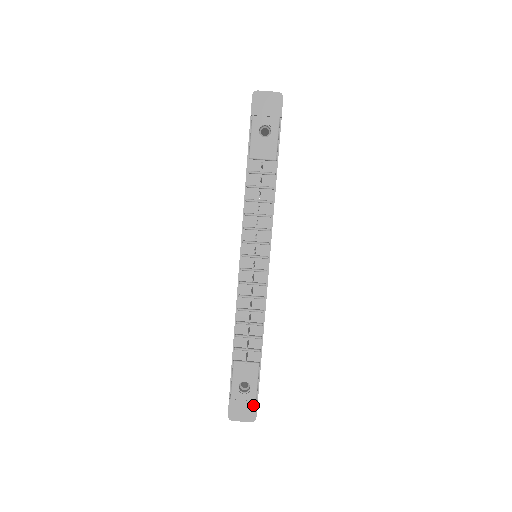
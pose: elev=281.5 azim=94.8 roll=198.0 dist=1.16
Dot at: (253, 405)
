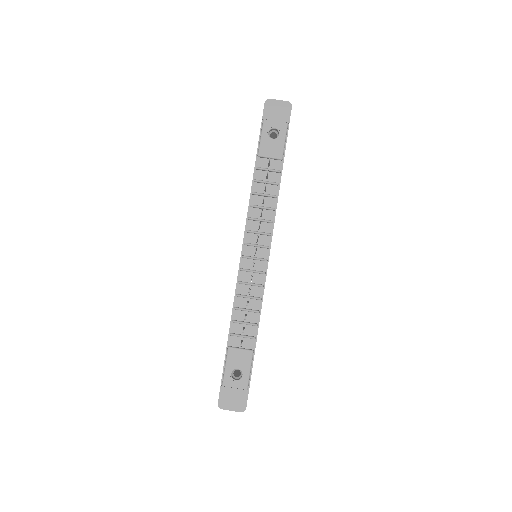
Dot at: (244, 394)
